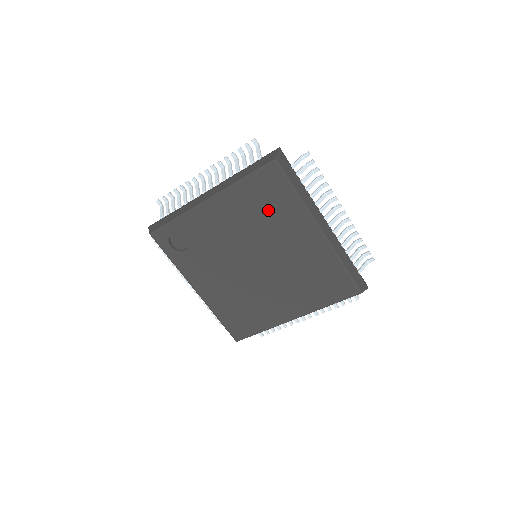
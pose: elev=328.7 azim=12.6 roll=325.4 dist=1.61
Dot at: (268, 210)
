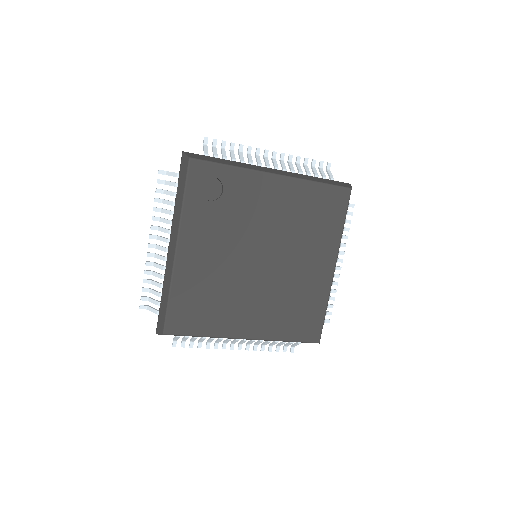
Dot at: (314, 222)
